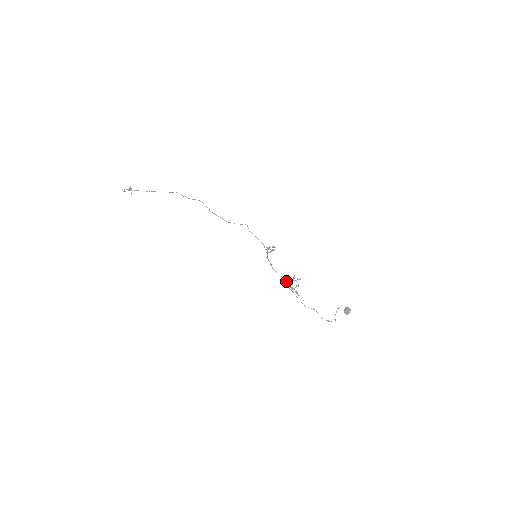
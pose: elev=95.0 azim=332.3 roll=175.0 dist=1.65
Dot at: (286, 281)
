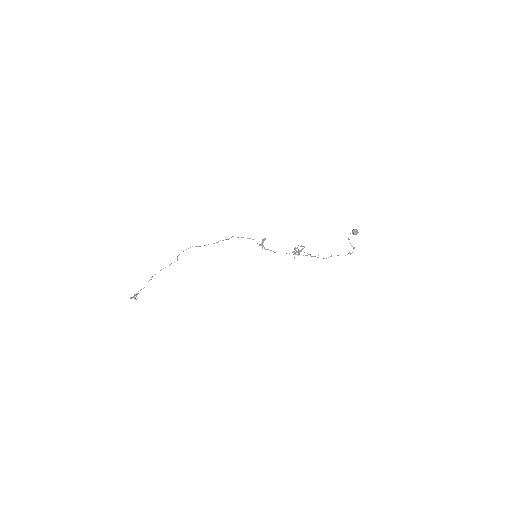
Dot at: occluded
